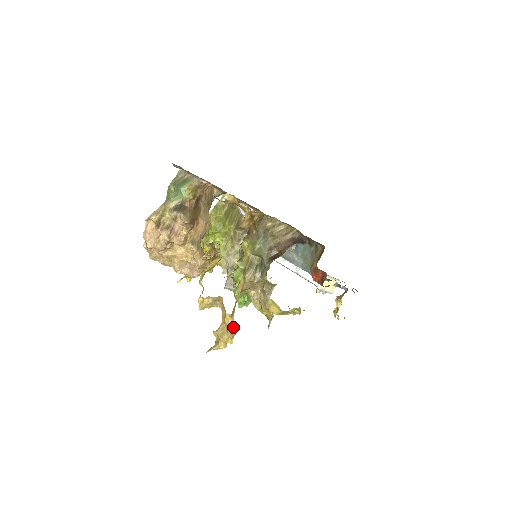
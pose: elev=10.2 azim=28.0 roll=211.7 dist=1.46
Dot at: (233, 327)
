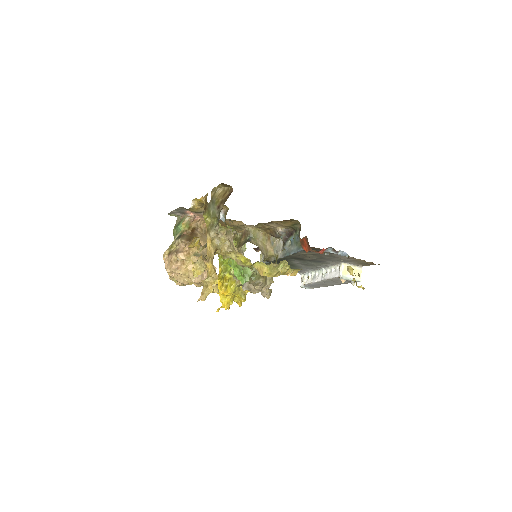
Dot at: (213, 271)
